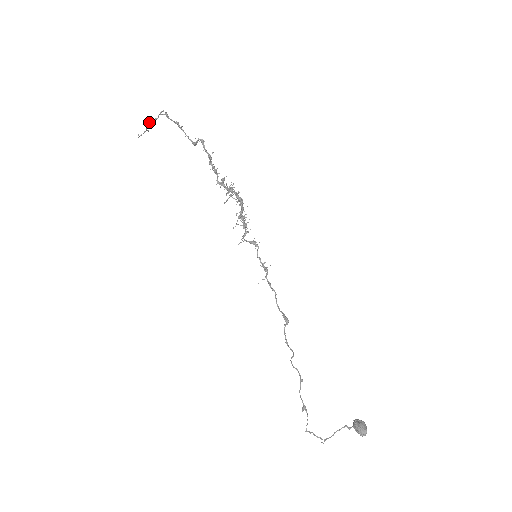
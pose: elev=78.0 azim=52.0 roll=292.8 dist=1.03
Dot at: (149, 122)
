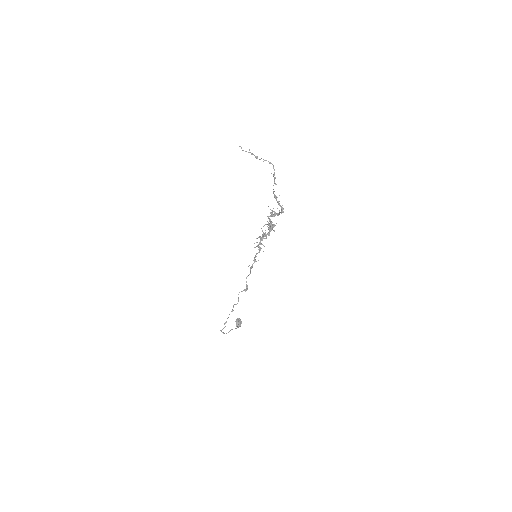
Dot at: occluded
